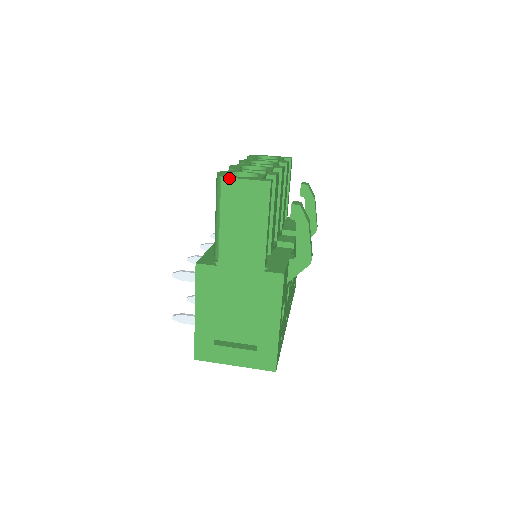
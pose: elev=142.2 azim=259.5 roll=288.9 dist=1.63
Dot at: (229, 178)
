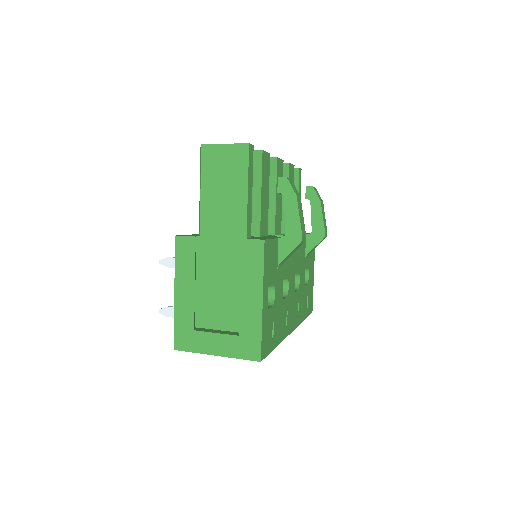
Dot at: (209, 144)
